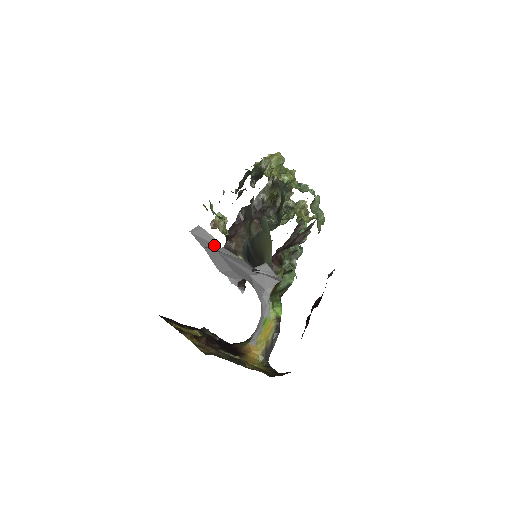
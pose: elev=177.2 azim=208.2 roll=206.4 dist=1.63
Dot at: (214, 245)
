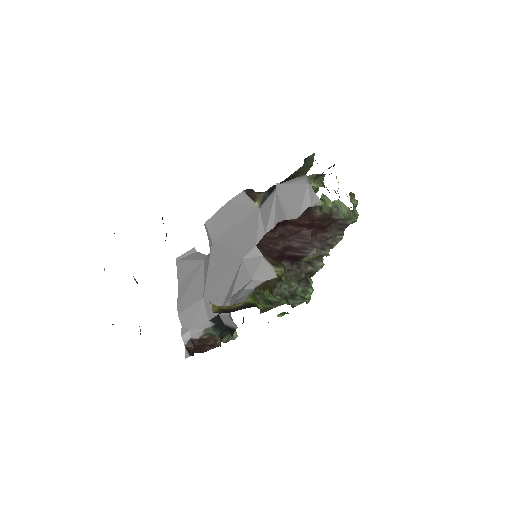
Dot at: (201, 262)
